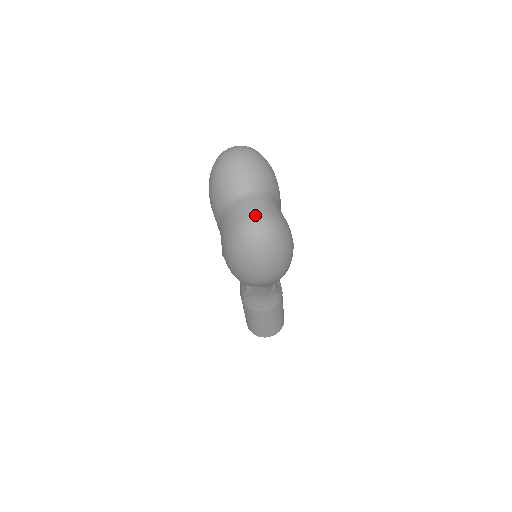
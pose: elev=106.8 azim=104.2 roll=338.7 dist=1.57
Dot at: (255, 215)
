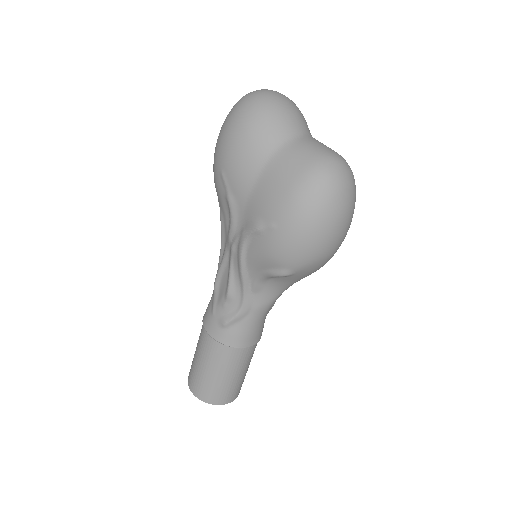
Dot at: (333, 152)
